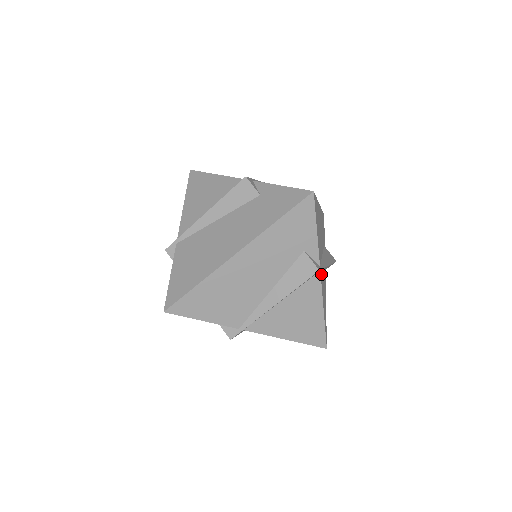
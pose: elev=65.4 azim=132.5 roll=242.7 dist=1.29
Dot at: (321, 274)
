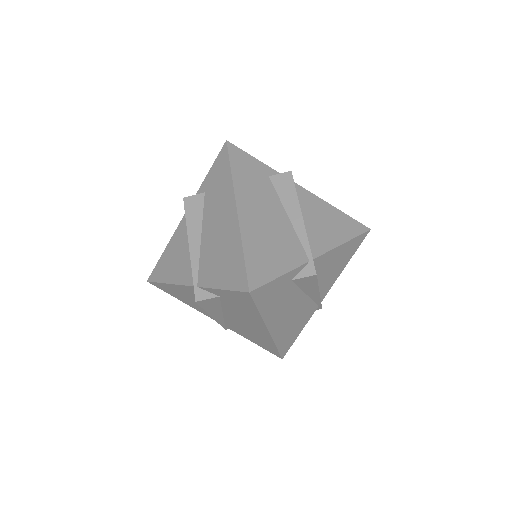
Dot at: (313, 247)
